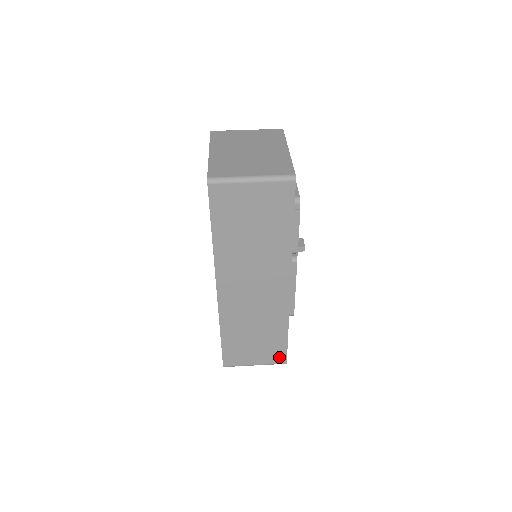
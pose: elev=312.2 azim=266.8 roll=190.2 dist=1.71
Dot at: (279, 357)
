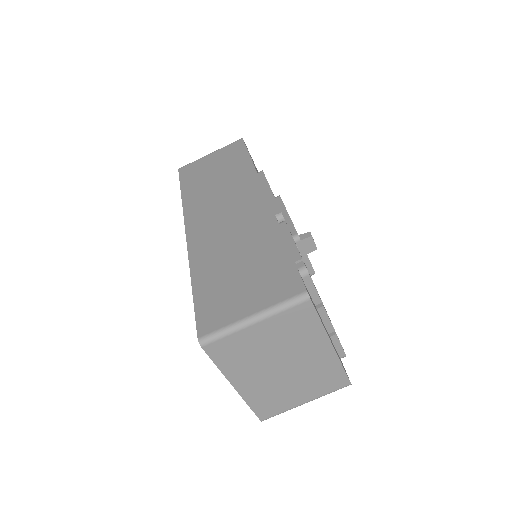
Dot at: occluded
